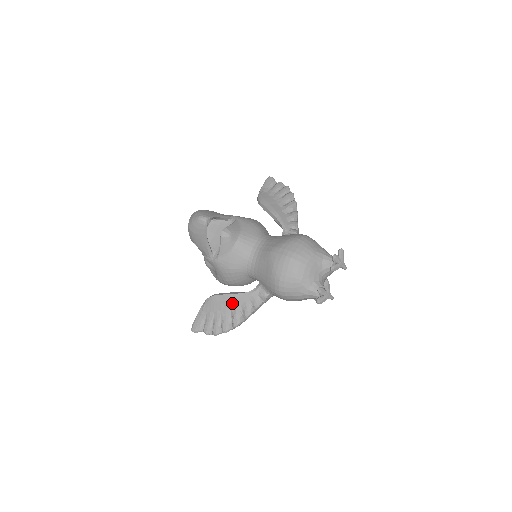
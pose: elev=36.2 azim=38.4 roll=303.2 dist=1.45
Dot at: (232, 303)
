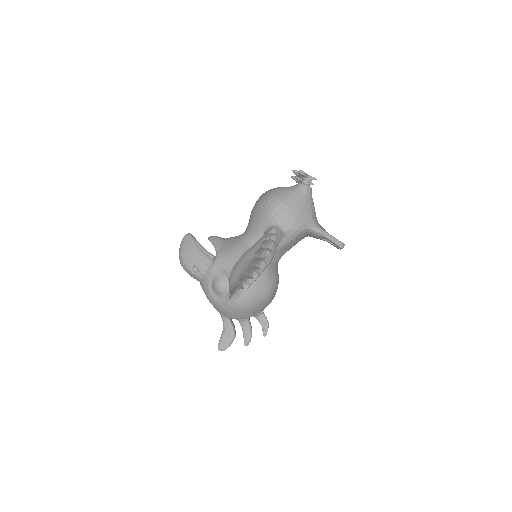
Dot at: (251, 253)
